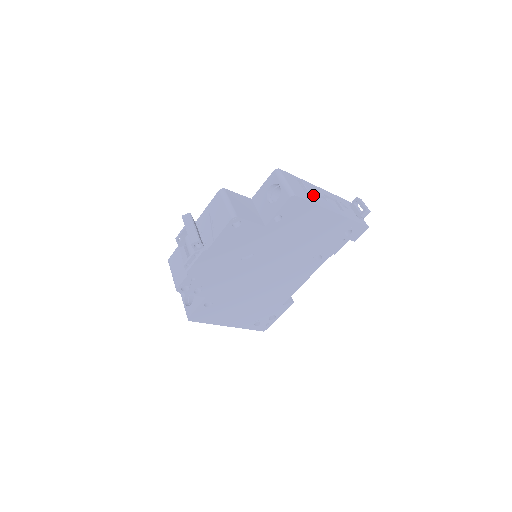
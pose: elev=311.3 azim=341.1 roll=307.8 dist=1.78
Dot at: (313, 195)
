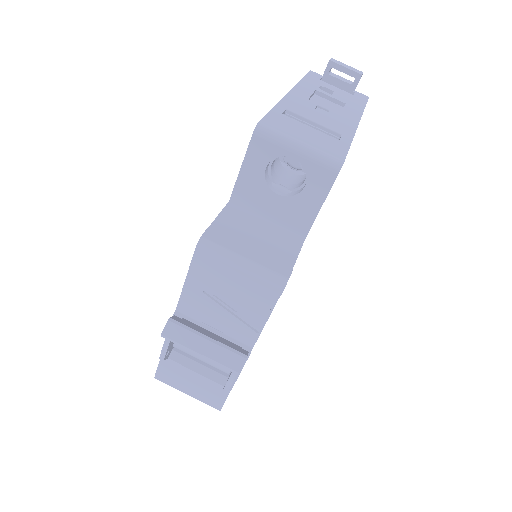
Dot at: (323, 123)
